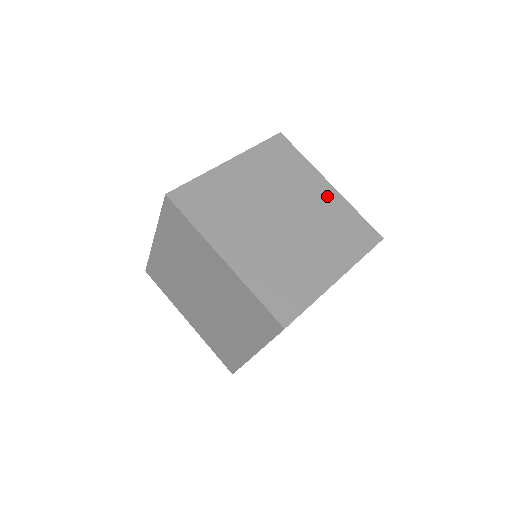
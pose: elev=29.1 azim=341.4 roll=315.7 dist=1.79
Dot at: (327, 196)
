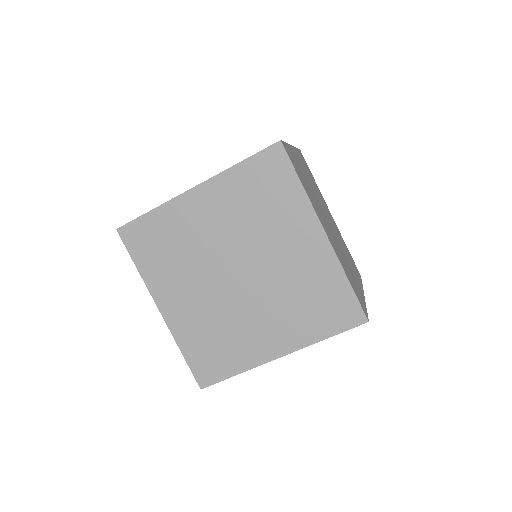
Dot at: (311, 251)
